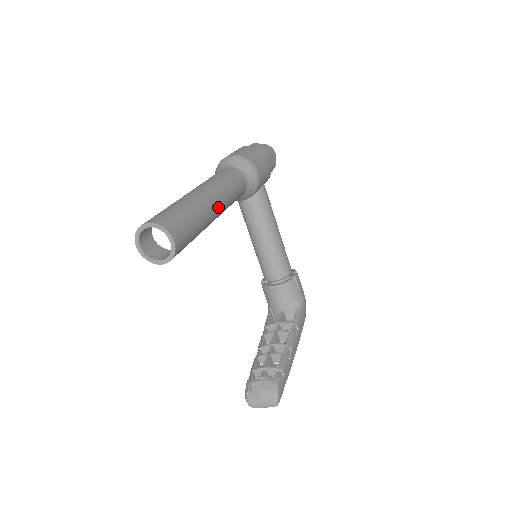
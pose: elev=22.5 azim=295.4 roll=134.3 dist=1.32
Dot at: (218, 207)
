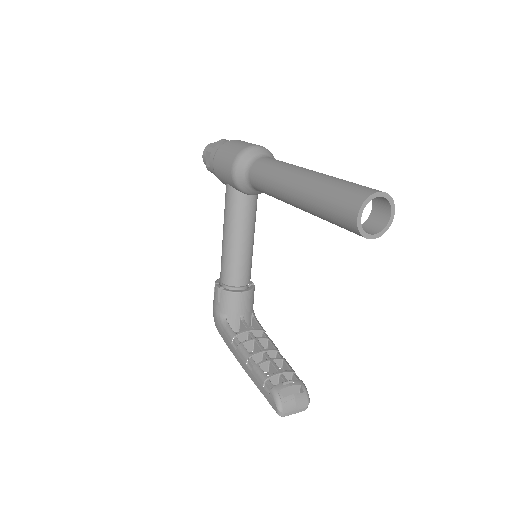
Dot at: occluded
